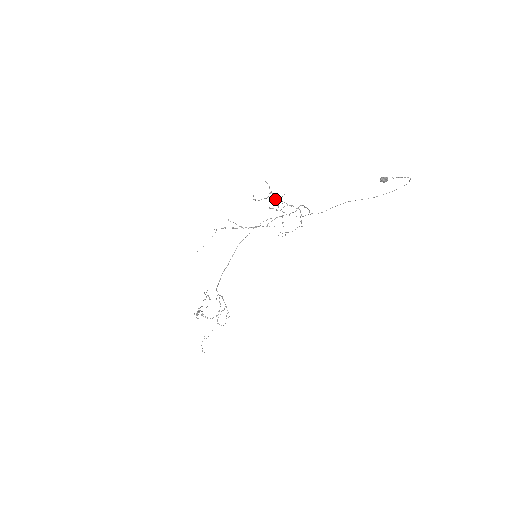
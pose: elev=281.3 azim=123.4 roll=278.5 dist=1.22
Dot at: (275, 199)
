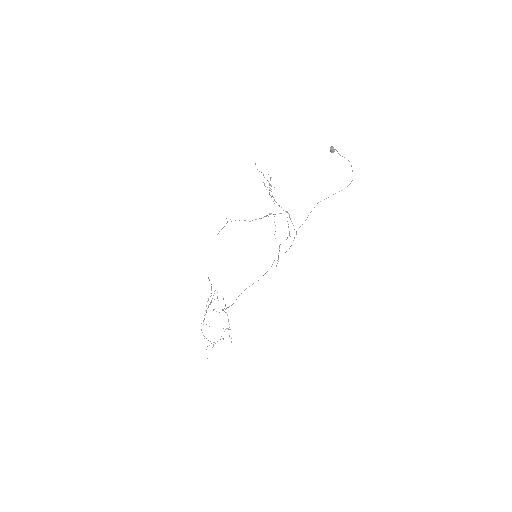
Dot at: occluded
